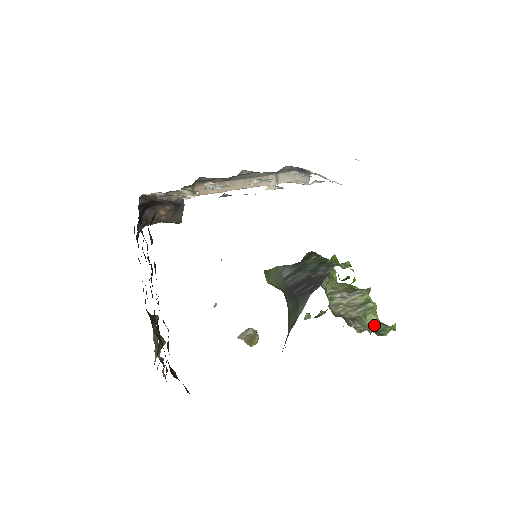
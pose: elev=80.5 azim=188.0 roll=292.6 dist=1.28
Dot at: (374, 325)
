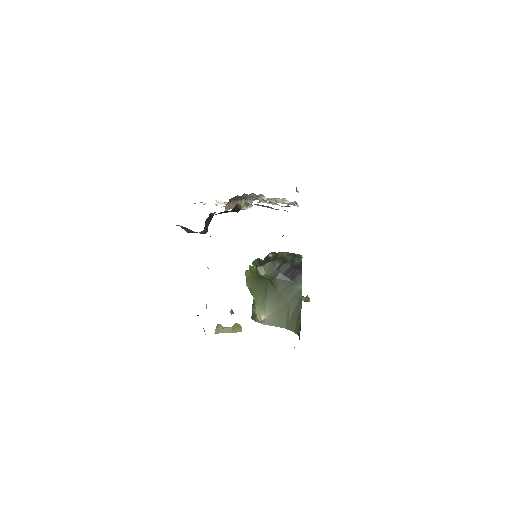
Dot at: occluded
